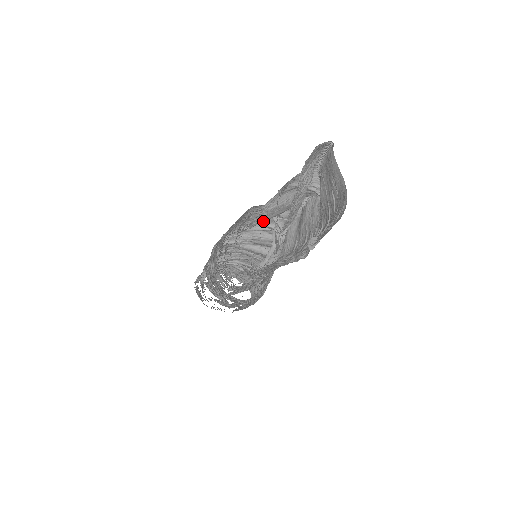
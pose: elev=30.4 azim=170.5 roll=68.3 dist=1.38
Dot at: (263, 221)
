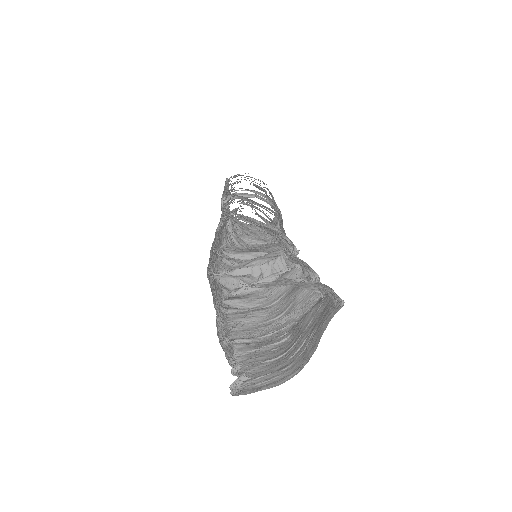
Dot at: occluded
